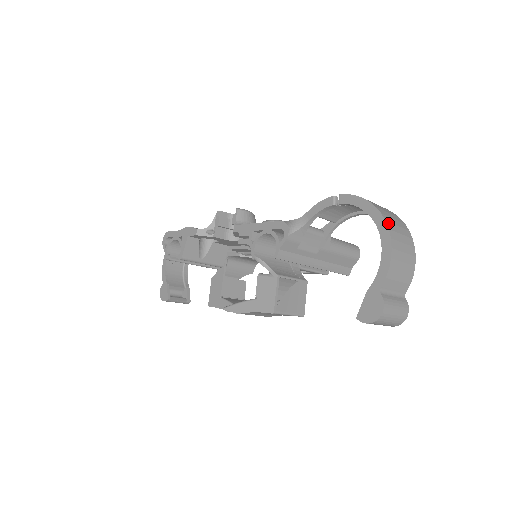
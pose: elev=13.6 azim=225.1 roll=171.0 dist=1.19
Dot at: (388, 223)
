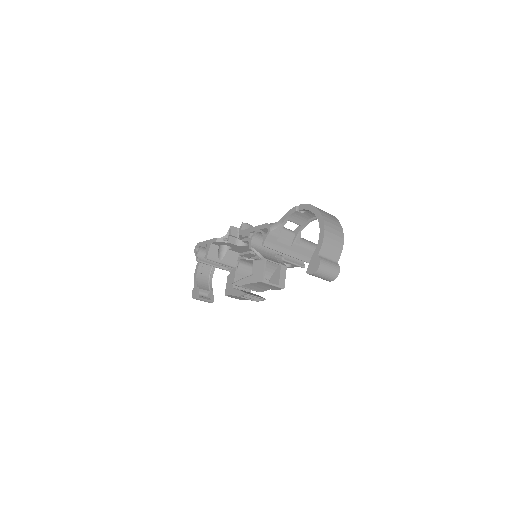
Dot at: (324, 217)
